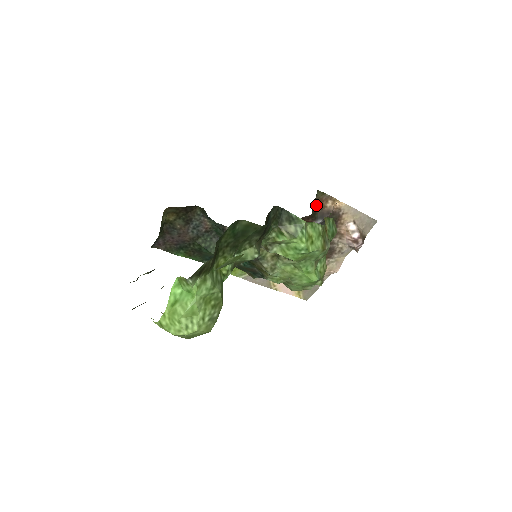
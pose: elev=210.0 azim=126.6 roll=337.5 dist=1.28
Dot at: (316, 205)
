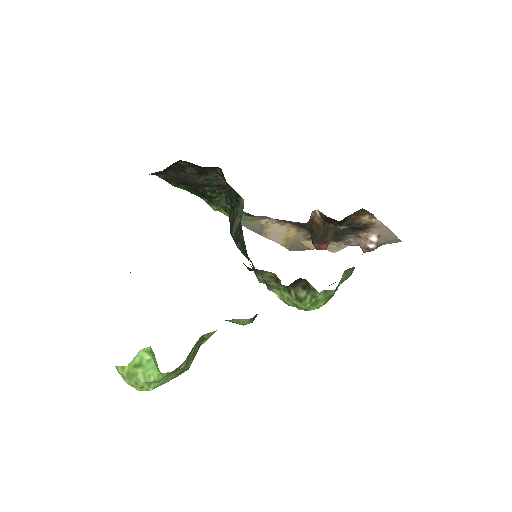
Dot at: (351, 215)
